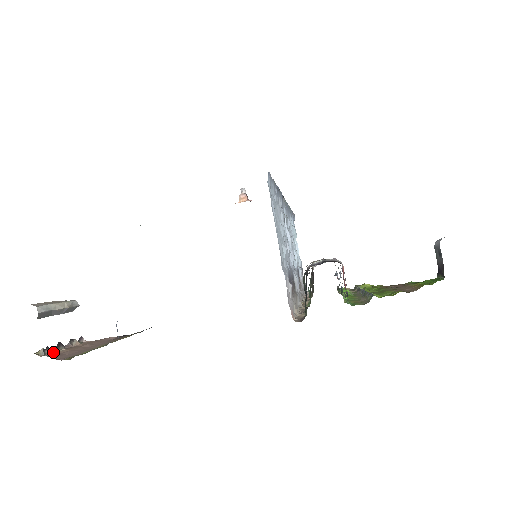
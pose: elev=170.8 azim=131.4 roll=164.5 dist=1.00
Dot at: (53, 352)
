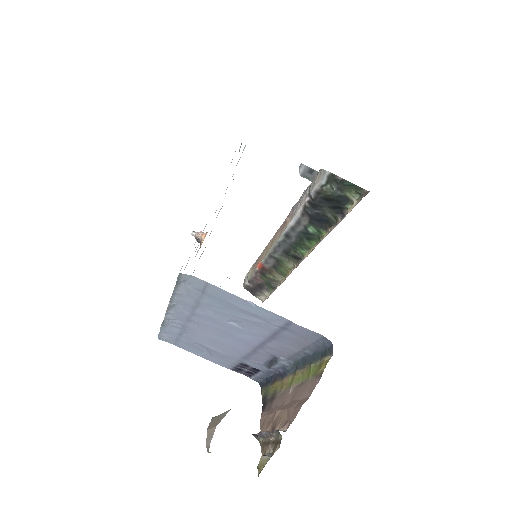
Dot at: (283, 426)
